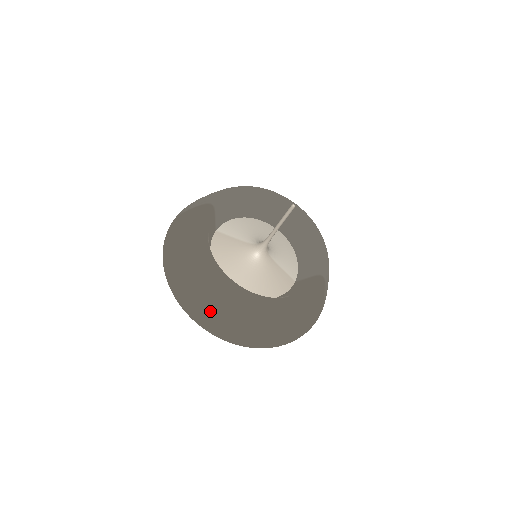
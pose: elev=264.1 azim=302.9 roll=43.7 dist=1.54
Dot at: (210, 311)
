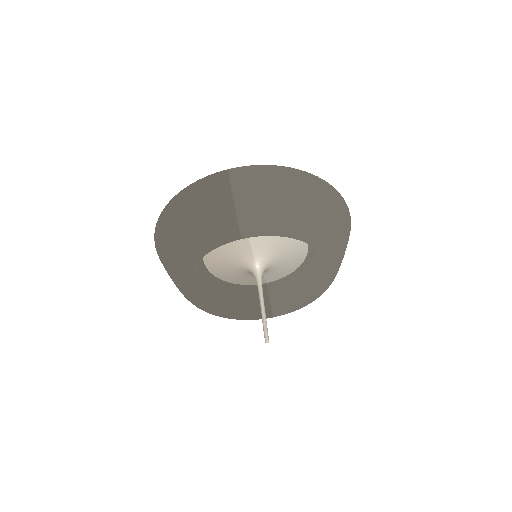
Dot at: occluded
